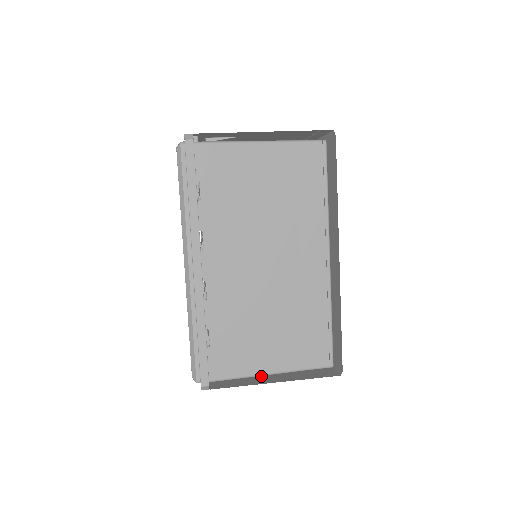
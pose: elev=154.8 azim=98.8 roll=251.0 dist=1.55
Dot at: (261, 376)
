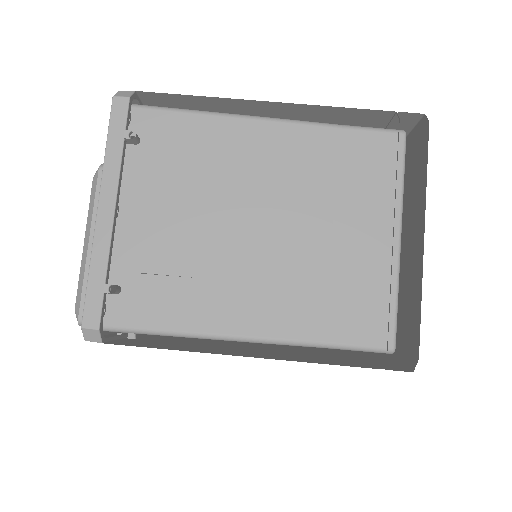
Dot at: occluded
